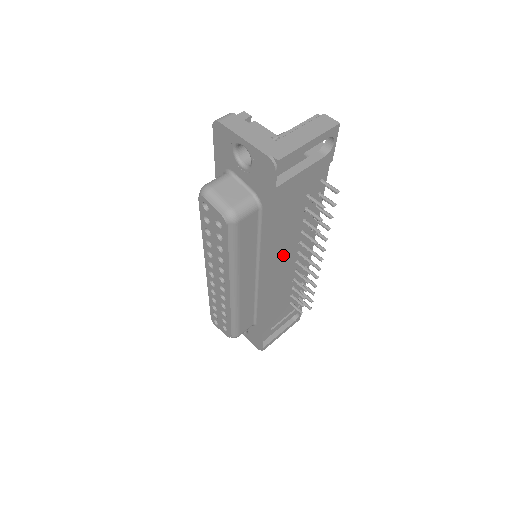
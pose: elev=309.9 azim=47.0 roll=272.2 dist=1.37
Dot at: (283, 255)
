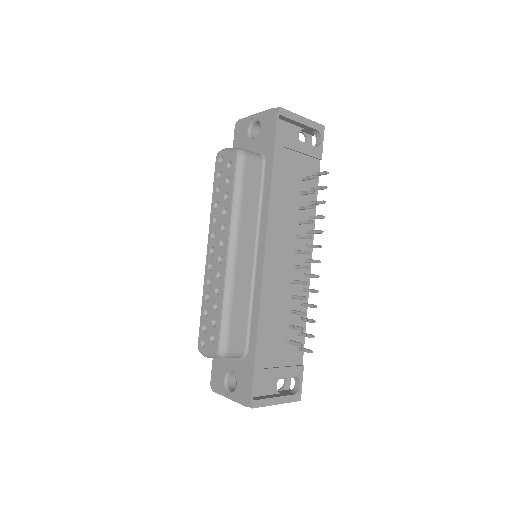
Dot at: (282, 236)
